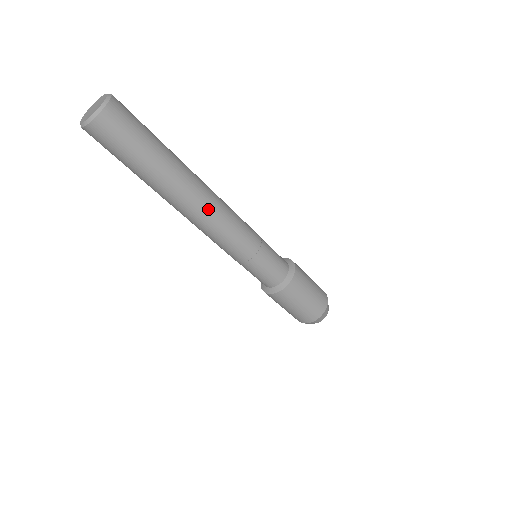
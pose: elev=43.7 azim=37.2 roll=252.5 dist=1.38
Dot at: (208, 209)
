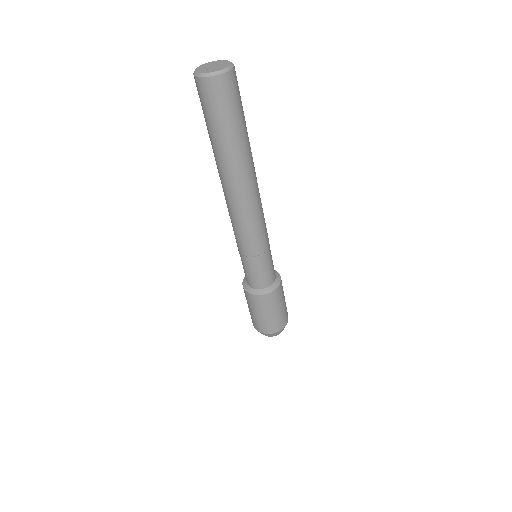
Dot at: (256, 194)
